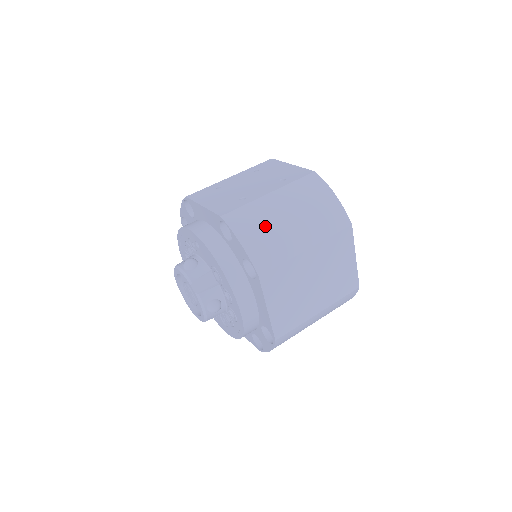
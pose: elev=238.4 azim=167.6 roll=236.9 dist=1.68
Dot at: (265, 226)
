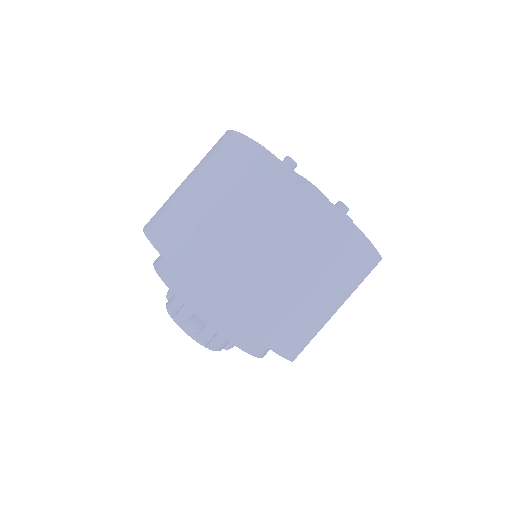
Dot at: (171, 210)
